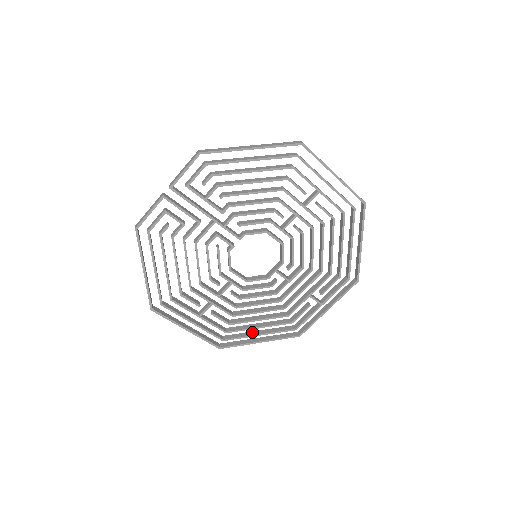
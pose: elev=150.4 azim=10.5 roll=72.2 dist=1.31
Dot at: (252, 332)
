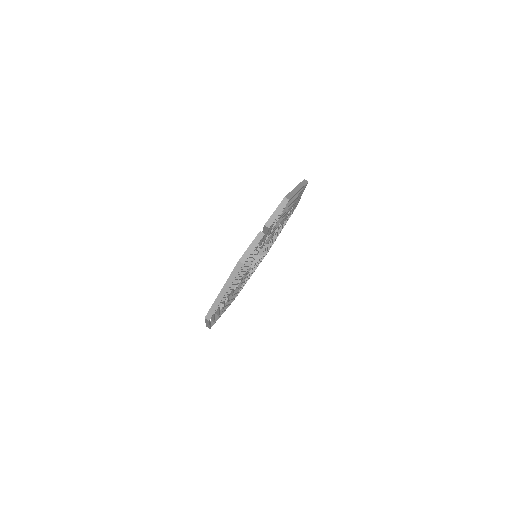
Dot at: occluded
